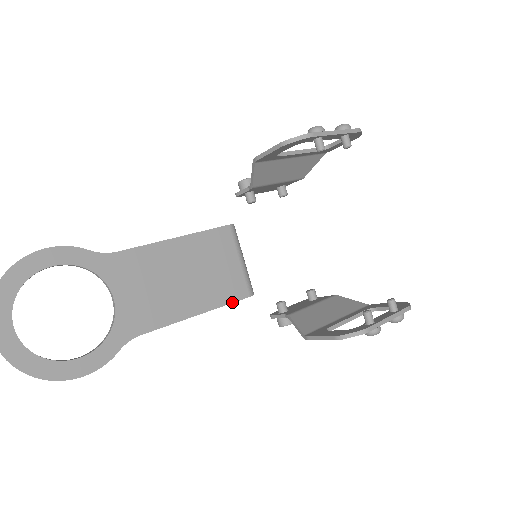
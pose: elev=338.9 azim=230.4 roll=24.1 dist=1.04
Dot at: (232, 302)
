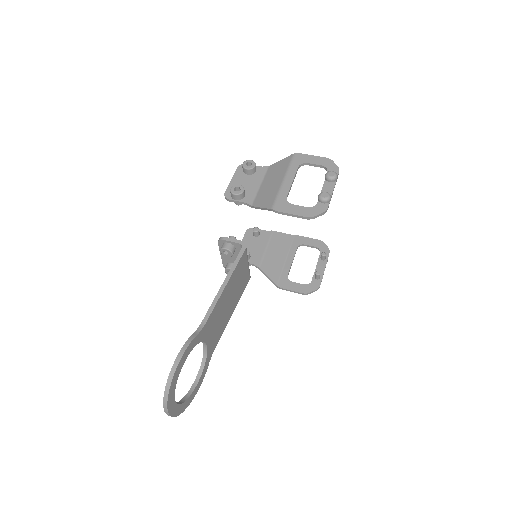
Dot at: occluded
